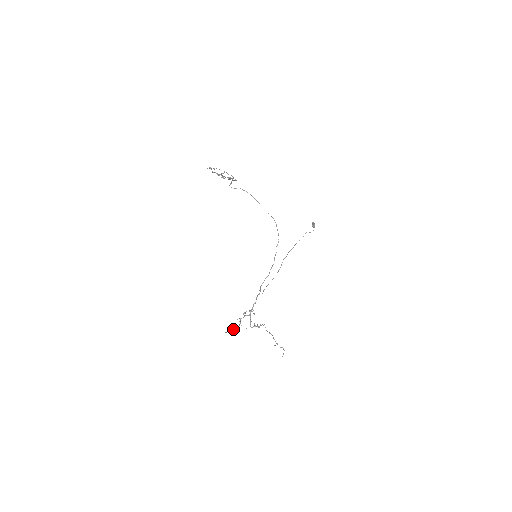
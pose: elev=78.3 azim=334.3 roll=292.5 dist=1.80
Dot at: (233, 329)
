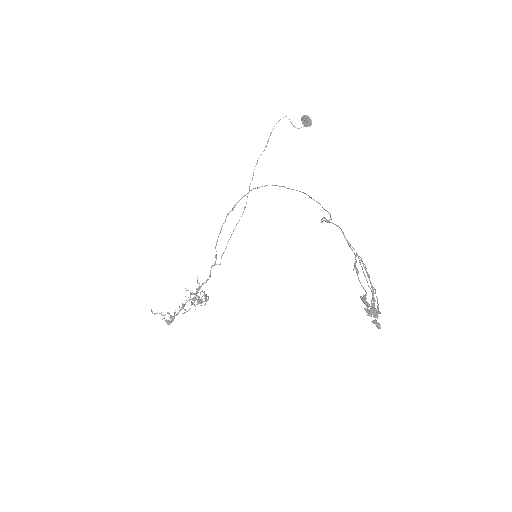
Dot at: (169, 314)
